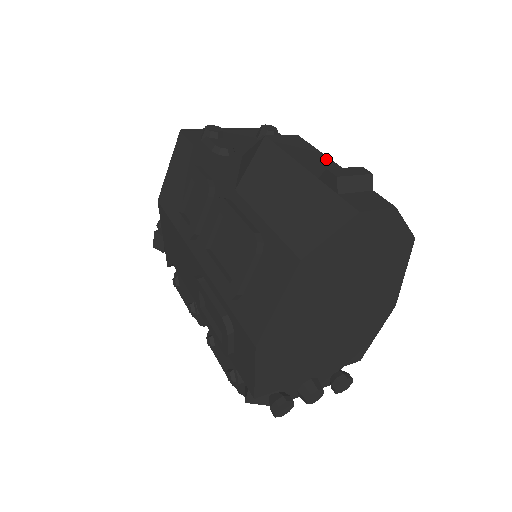
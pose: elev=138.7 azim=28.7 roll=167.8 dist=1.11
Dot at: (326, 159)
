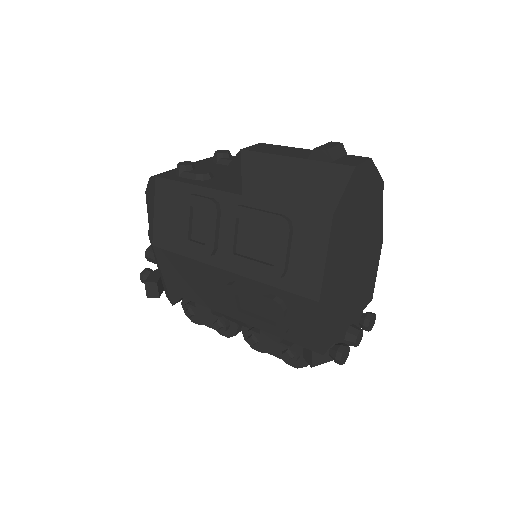
Dot at: (297, 149)
